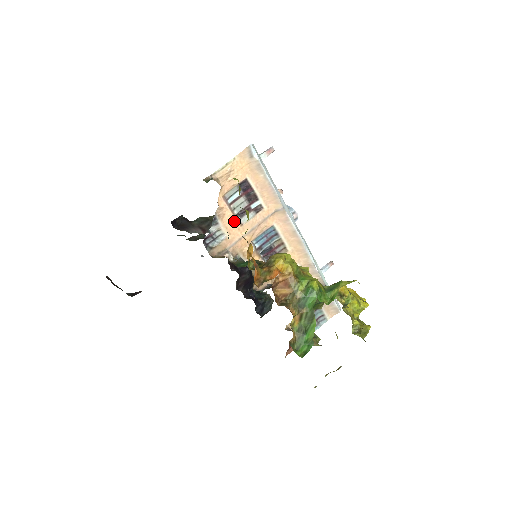
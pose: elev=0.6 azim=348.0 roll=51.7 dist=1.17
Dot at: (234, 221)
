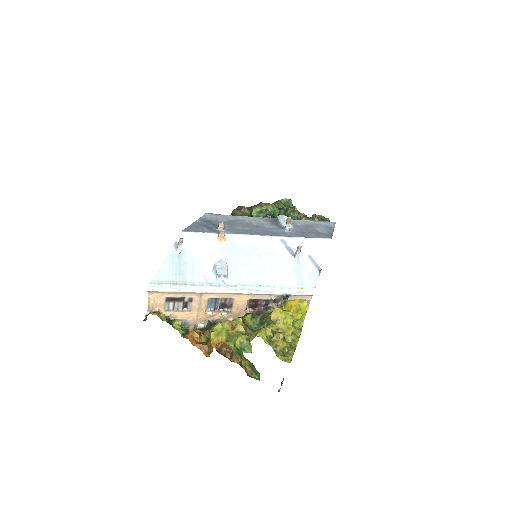
Dot at: (184, 313)
